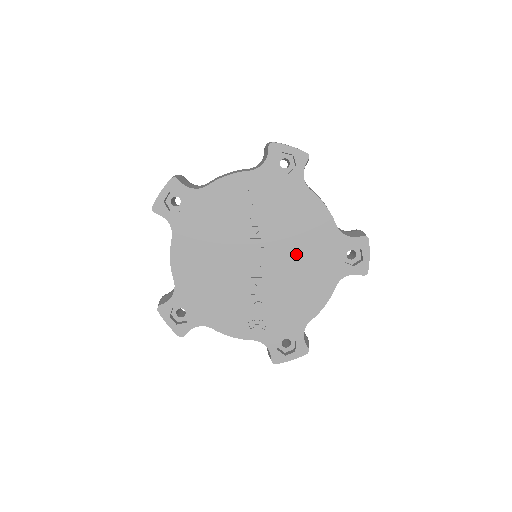
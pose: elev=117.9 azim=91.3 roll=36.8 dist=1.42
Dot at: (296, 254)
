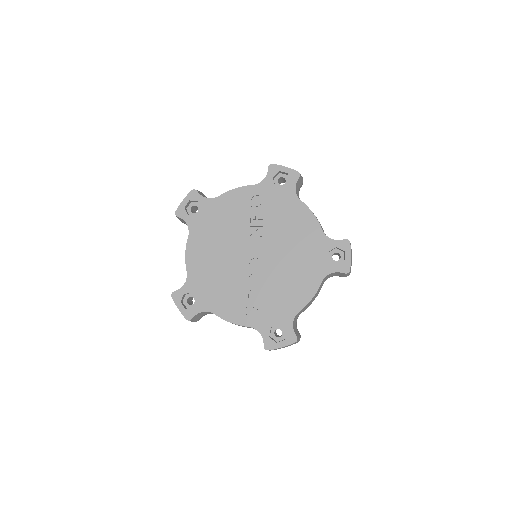
Dot at: (288, 253)
